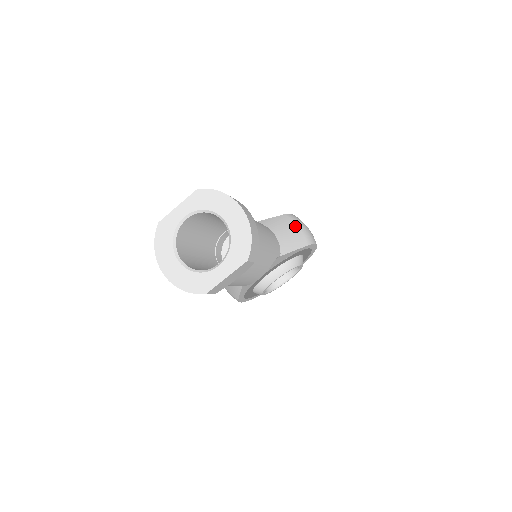
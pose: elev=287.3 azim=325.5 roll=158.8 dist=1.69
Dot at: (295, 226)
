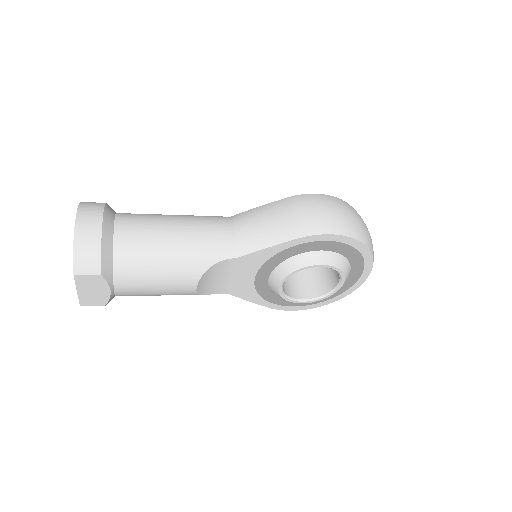
Dot at: (285, 213)
